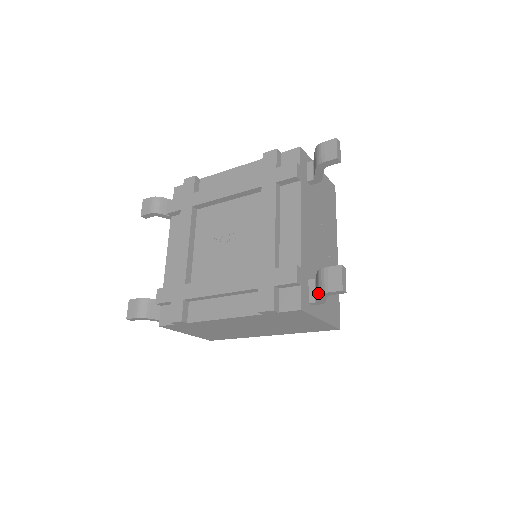
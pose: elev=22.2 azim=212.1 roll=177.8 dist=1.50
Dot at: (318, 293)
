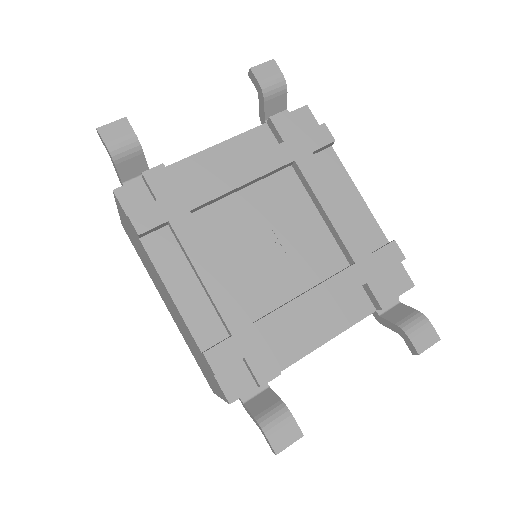
Dot at: (259, 420)
